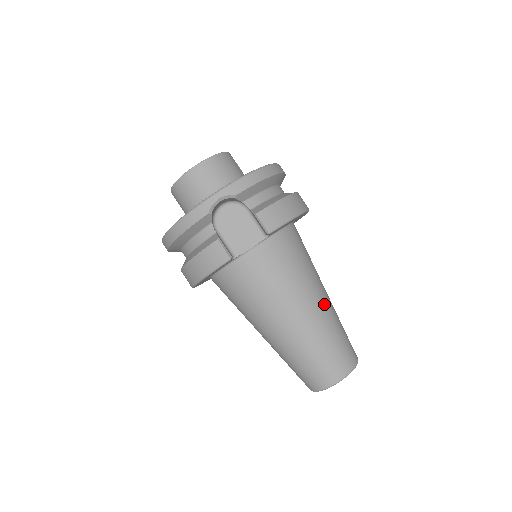
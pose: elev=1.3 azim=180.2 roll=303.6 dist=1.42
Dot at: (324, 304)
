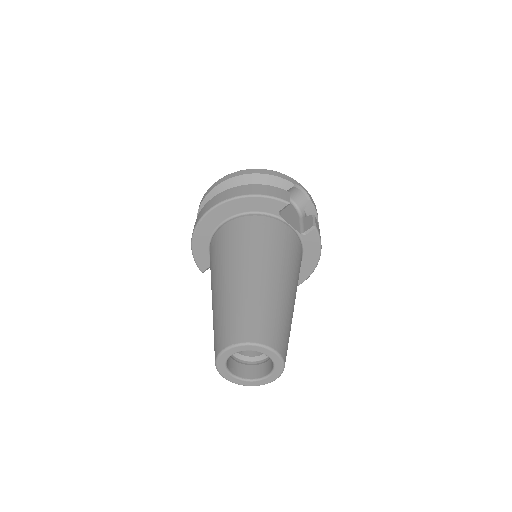
Dot at: occluded
